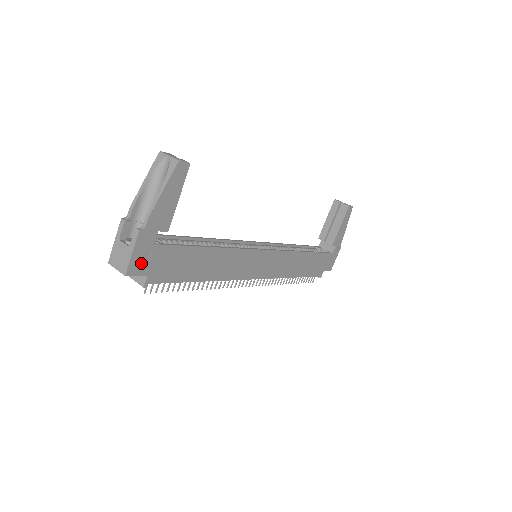
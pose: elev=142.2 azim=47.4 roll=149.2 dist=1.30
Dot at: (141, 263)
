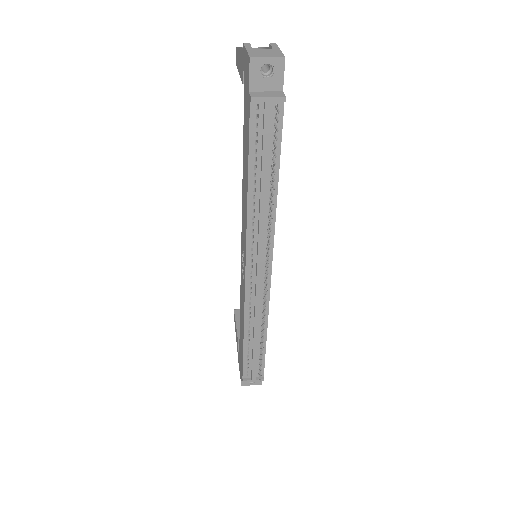
Dot at: occluded
